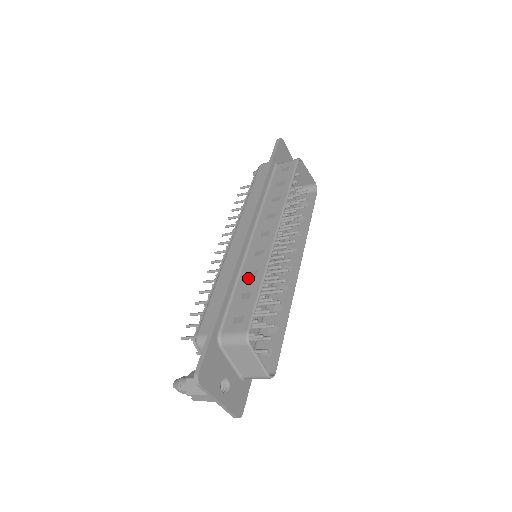
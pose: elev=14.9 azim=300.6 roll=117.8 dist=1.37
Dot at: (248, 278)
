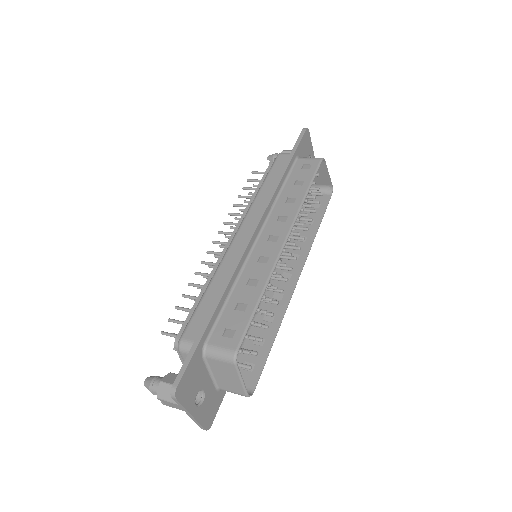
Dot at: (246, 286)
